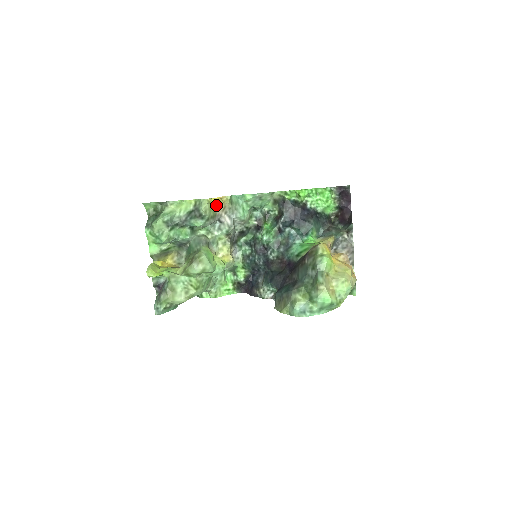
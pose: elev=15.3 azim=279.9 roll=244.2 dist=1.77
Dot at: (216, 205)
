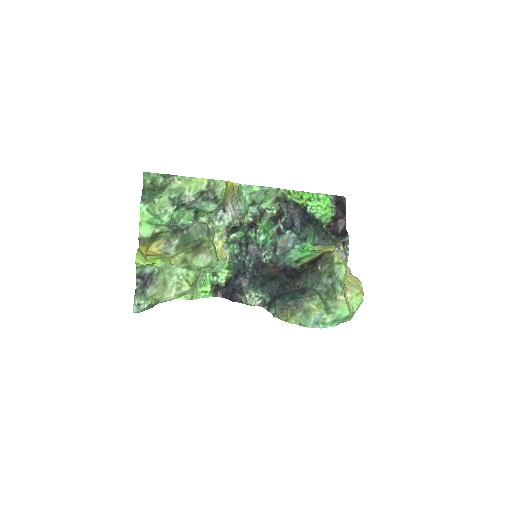
Dot at: (229, 190)
